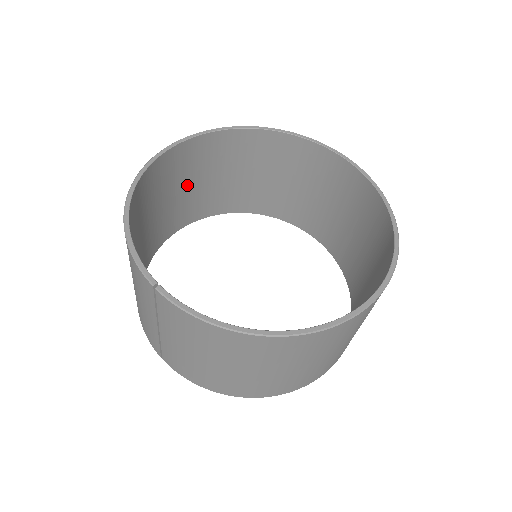
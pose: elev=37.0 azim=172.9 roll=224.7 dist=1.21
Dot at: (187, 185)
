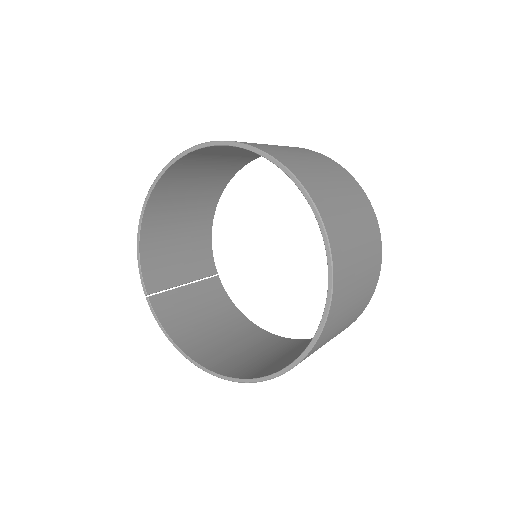
Dot at: (225, 155)
